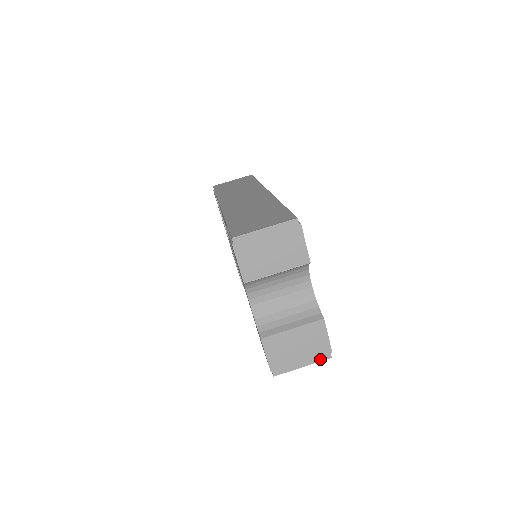
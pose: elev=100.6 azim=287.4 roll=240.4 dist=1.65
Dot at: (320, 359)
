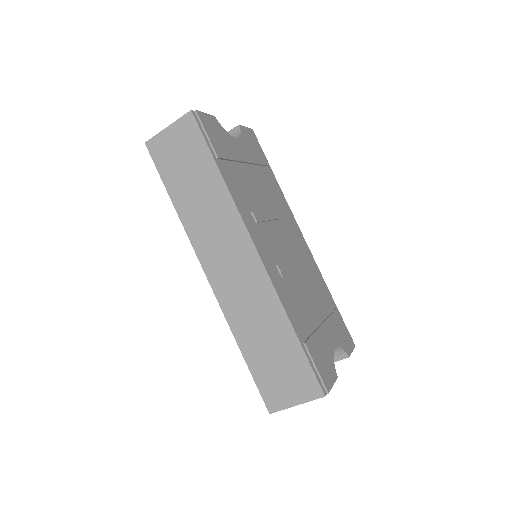
Dot at: occluded
